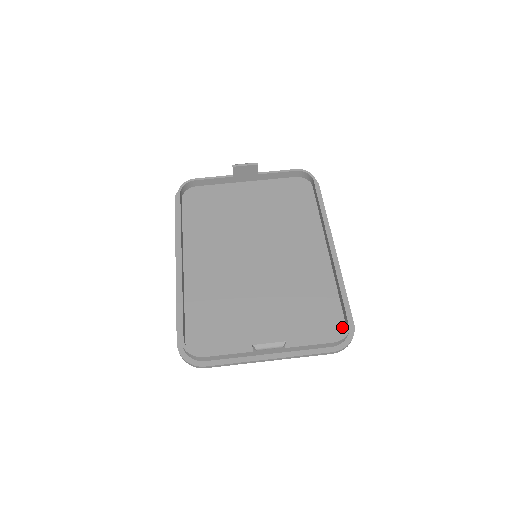
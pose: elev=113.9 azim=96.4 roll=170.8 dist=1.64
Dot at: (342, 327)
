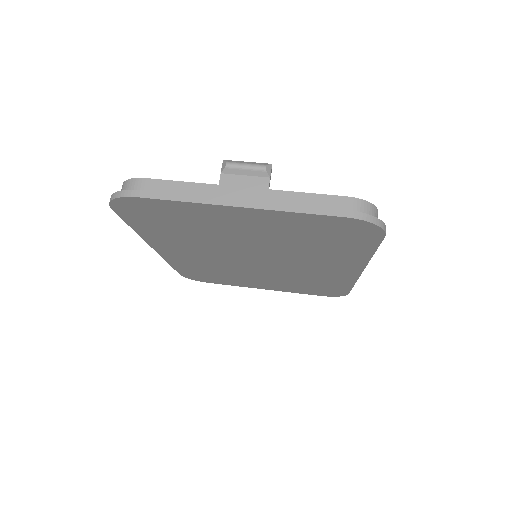
Dot at: occluded
